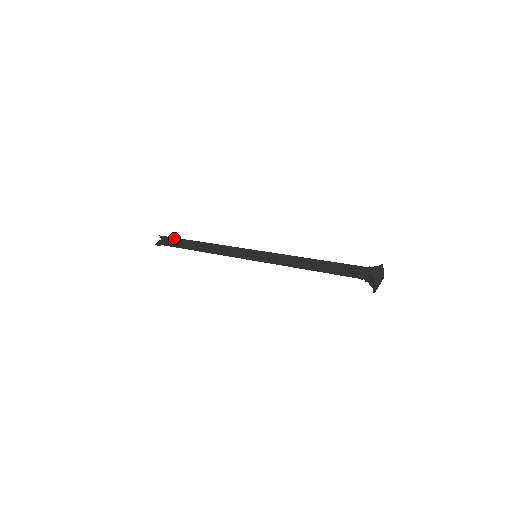
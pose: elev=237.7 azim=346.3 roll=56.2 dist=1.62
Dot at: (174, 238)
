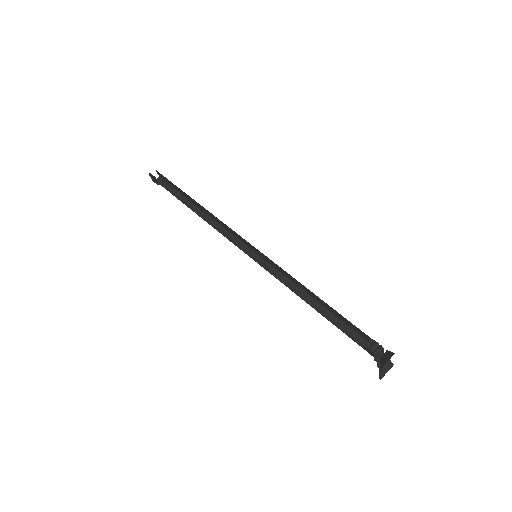
Dot at: (173, 188)
